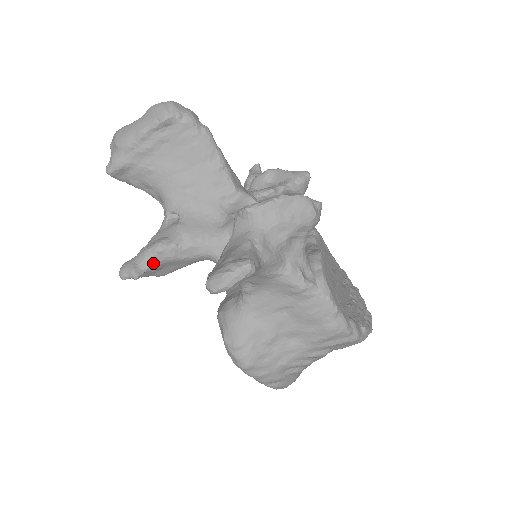
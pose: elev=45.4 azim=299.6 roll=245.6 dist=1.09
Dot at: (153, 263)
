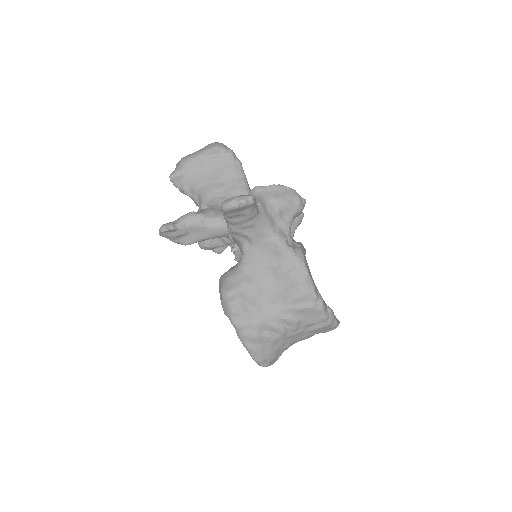
Dot at: (185, 224)
